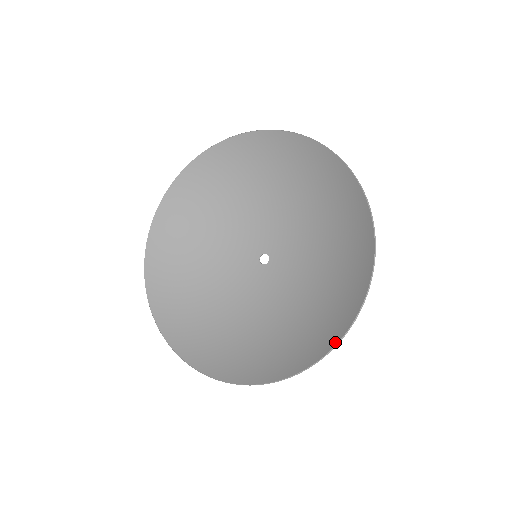
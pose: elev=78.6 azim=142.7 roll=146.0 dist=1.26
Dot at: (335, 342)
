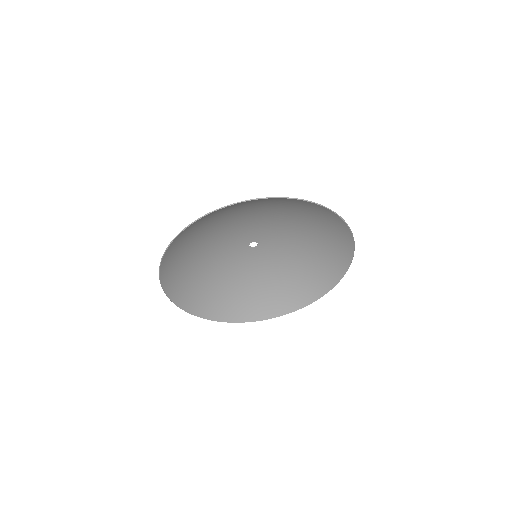
Dot at: (352, 253)
